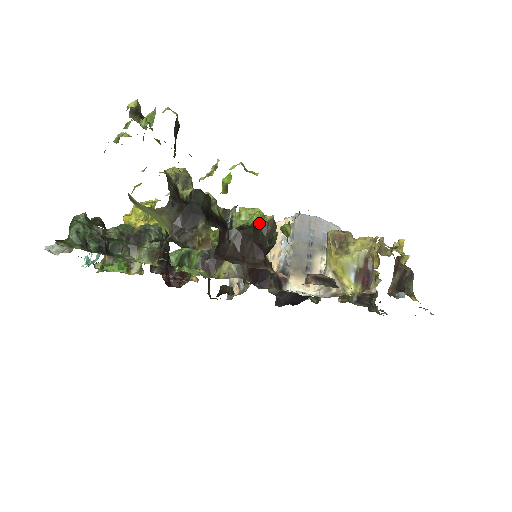
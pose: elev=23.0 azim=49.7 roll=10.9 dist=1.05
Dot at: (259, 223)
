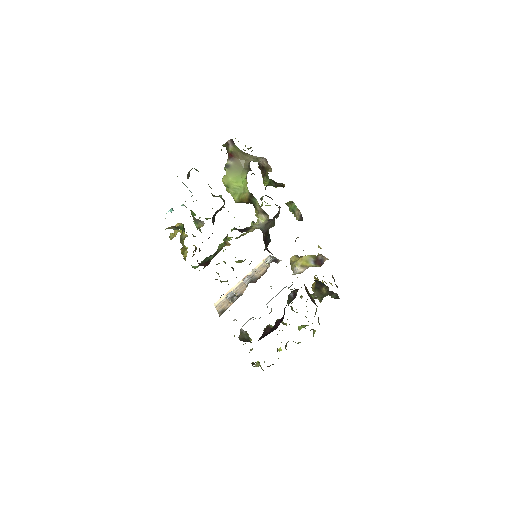
Dot at: occluded
